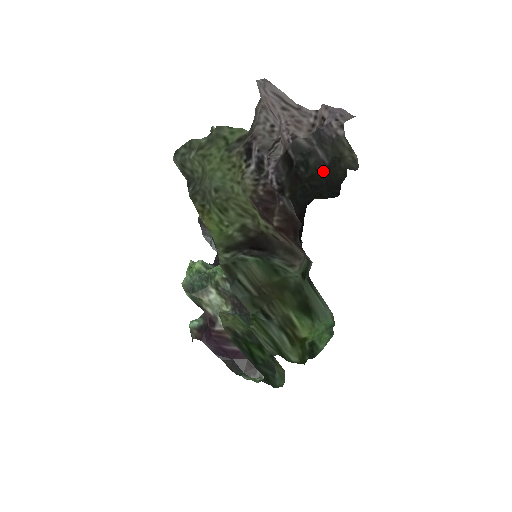
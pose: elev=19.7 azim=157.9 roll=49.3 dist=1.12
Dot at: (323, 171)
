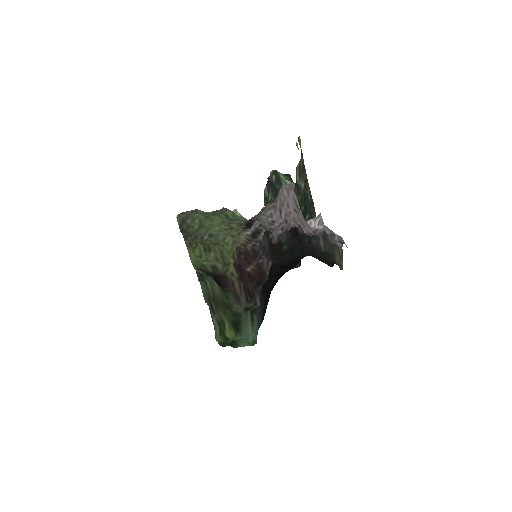
Dot at: (320, 252)
